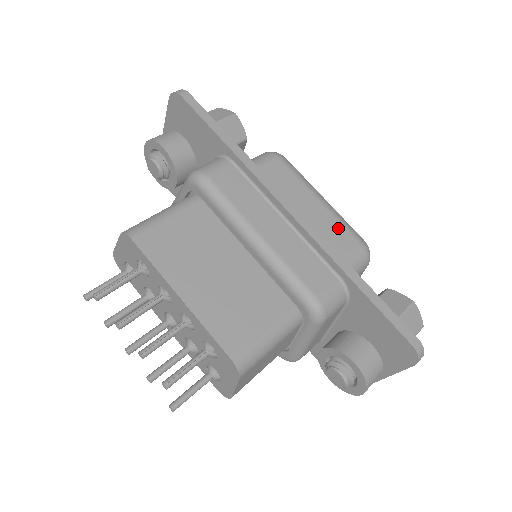
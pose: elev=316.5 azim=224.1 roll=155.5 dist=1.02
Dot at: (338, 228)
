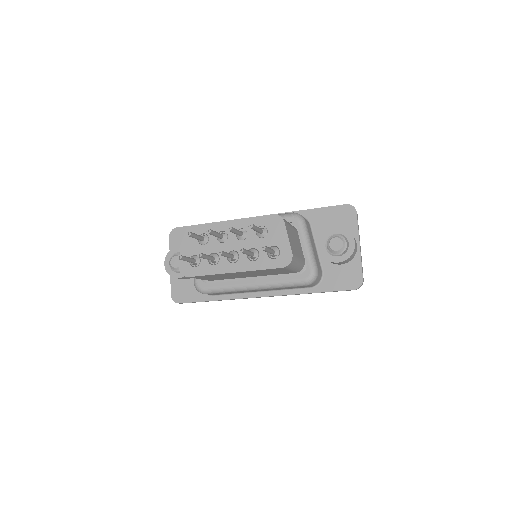
Dot at: occluded
